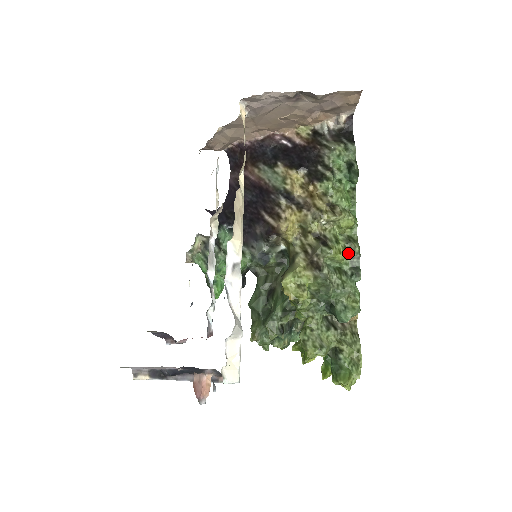
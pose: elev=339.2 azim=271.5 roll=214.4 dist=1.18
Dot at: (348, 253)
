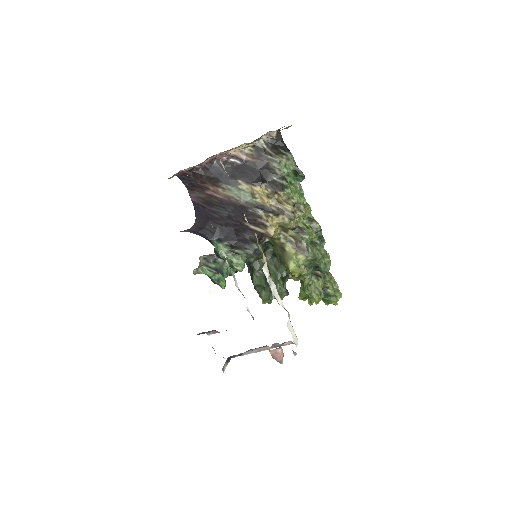
Dot at: (313, 230)
